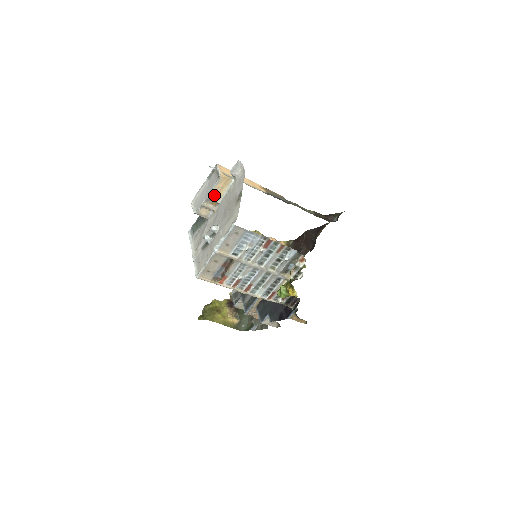
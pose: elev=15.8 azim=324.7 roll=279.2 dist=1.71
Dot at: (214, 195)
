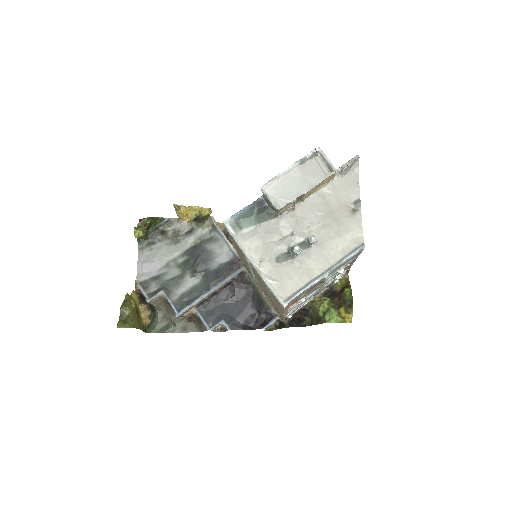
Dot at: (310, 191)
